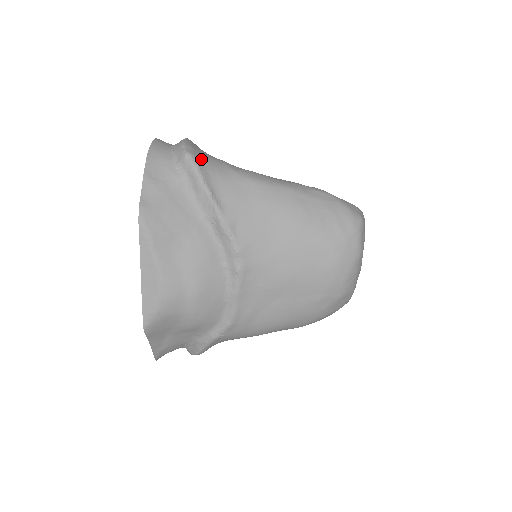
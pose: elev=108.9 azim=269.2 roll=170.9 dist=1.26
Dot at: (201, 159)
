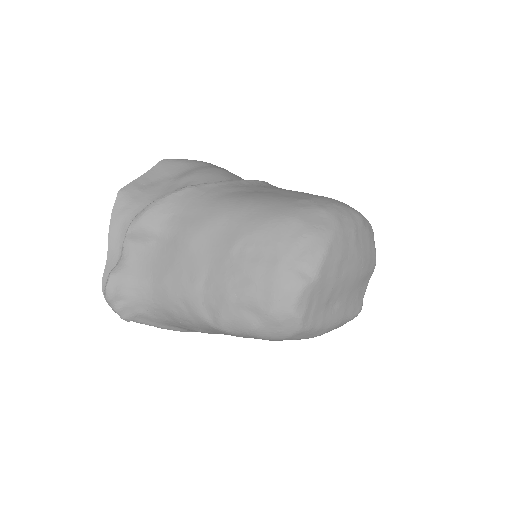
Dot at: occluded
